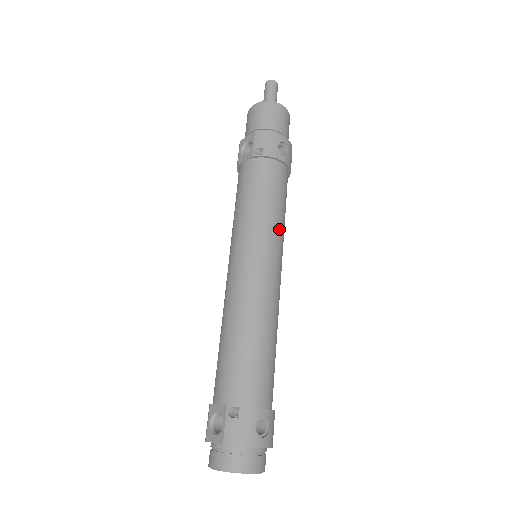
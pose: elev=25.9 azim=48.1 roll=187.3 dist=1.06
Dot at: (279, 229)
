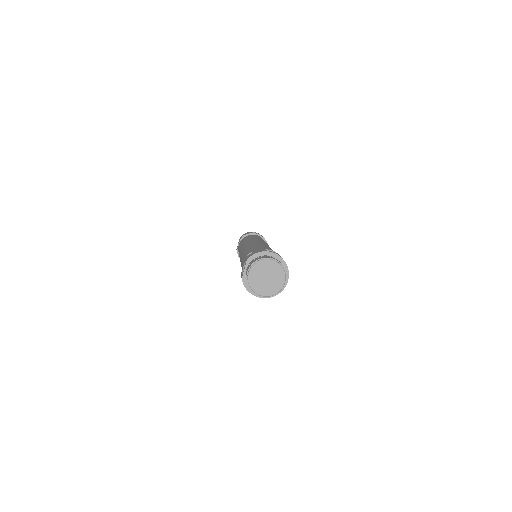
Dot at: occluded
